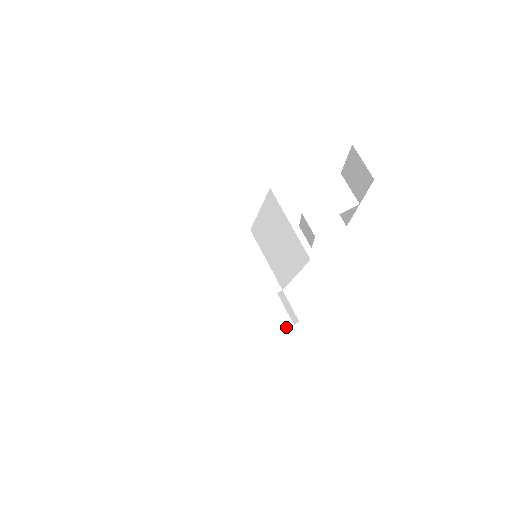
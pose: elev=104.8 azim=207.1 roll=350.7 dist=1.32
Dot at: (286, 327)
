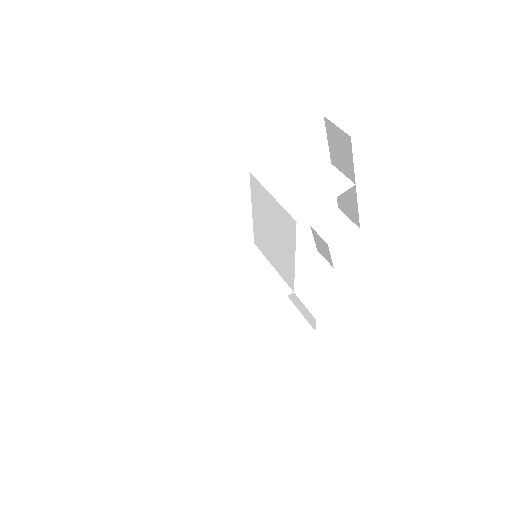
Dot at: (306, 334)
